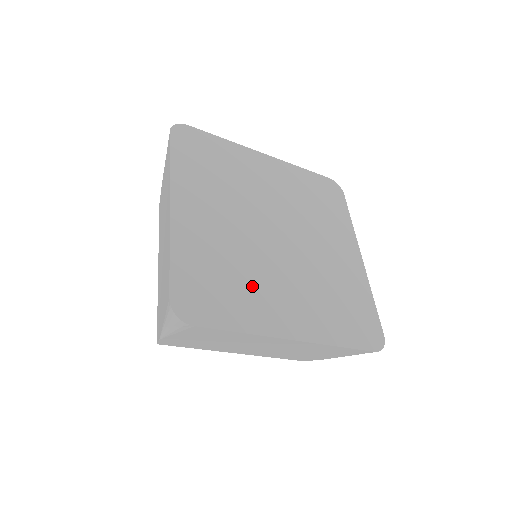
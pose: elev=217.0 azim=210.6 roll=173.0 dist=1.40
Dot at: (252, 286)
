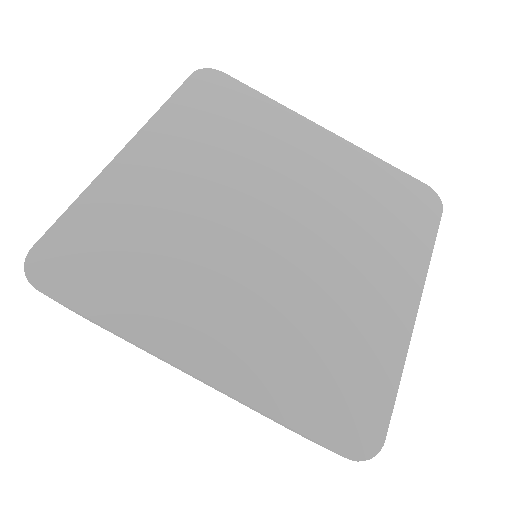
Dot at: (343, 320)
